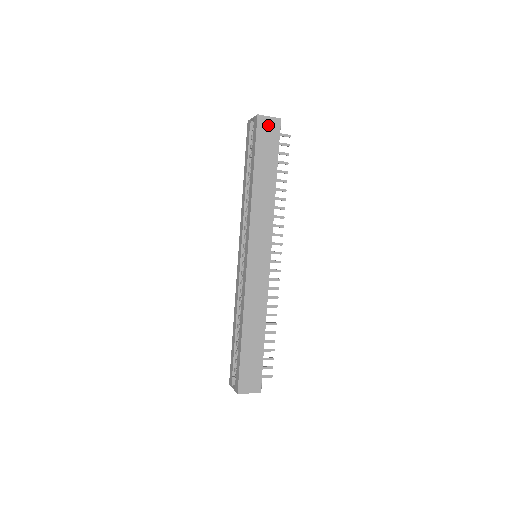
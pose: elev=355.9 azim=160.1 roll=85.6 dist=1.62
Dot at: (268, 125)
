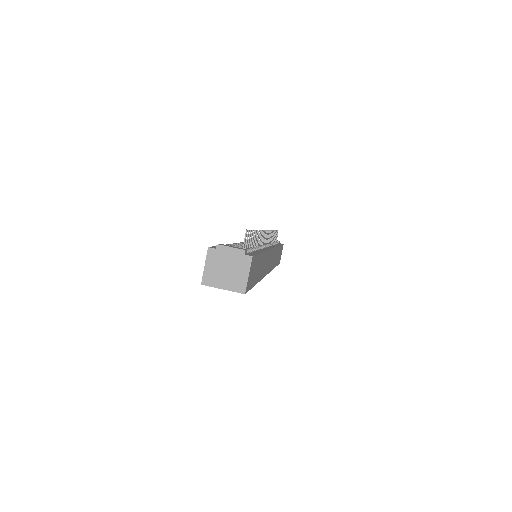
Dot at: (250, 275)
